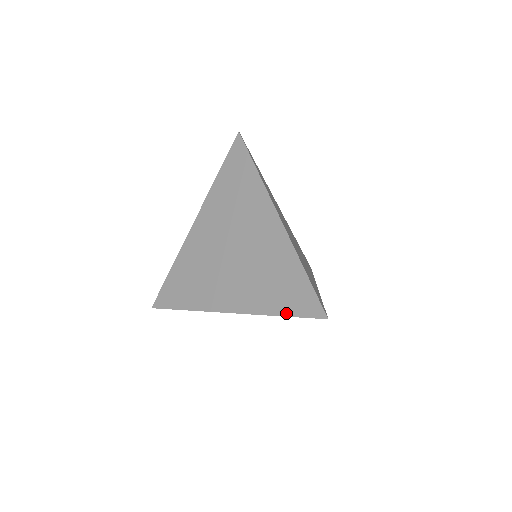
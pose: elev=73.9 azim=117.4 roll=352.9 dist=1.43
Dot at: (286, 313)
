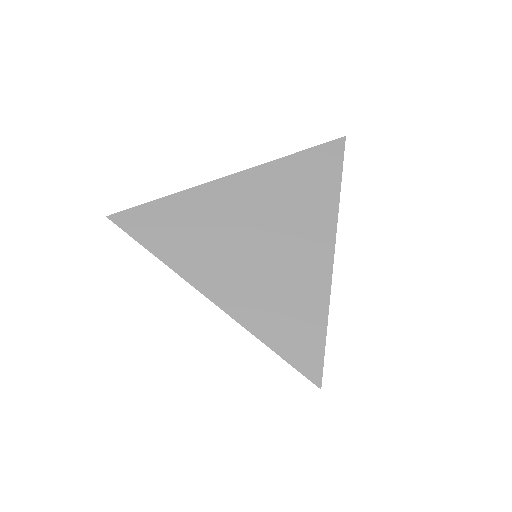
Dot at: (279, 350)
